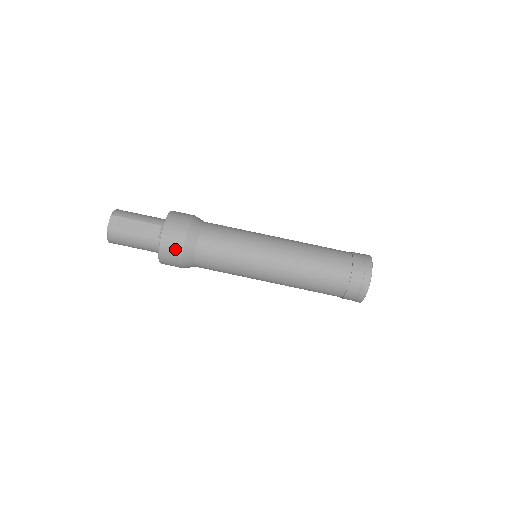
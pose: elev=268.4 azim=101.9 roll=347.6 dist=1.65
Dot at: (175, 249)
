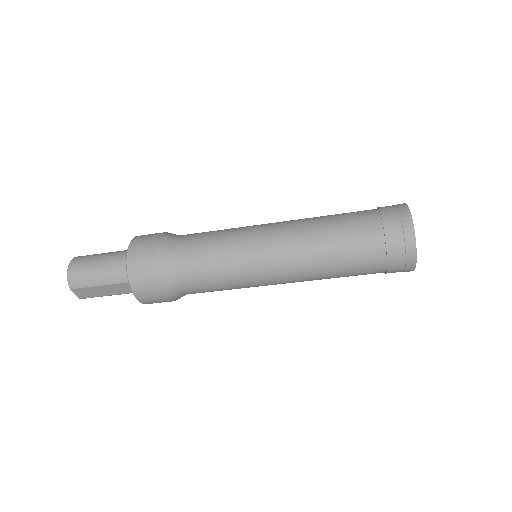
Dot at: occluded
